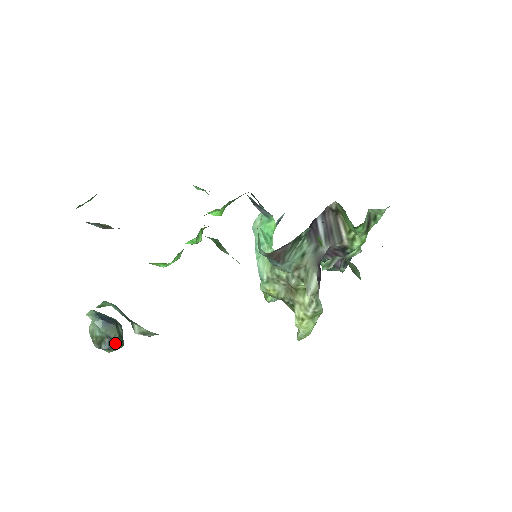
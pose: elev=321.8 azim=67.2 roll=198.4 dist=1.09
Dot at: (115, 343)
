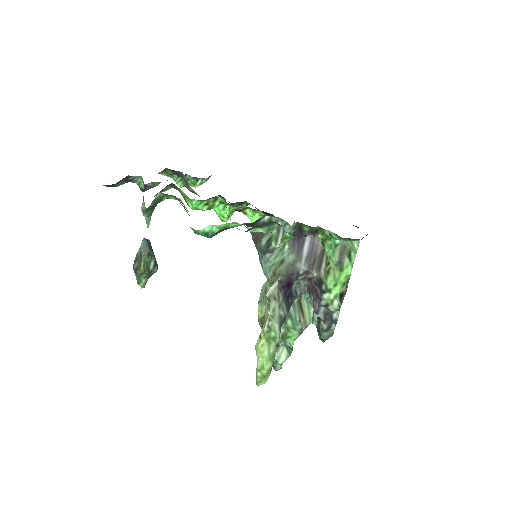
Dot at: (141, 262)
